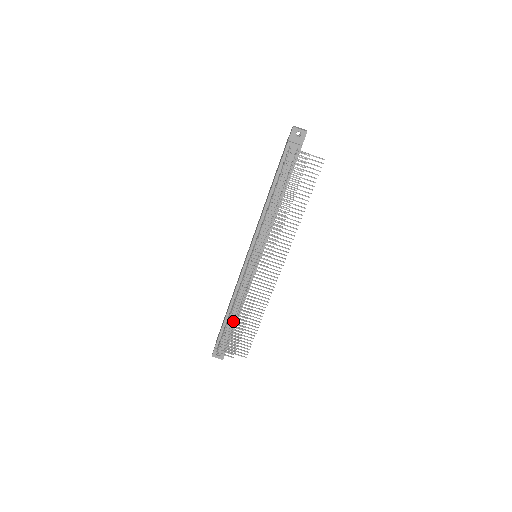
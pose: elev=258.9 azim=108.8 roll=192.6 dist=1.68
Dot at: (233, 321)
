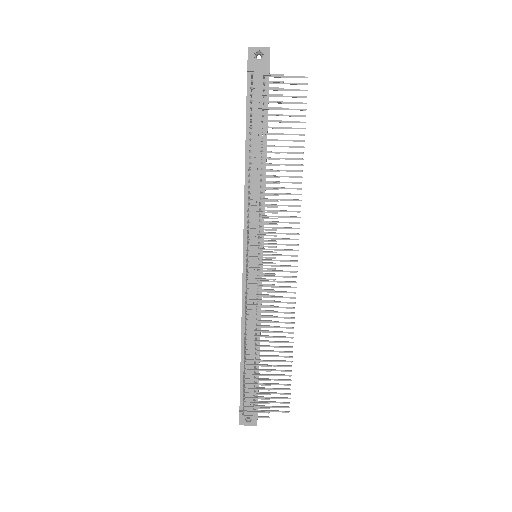
Dot at: (253, 362)
